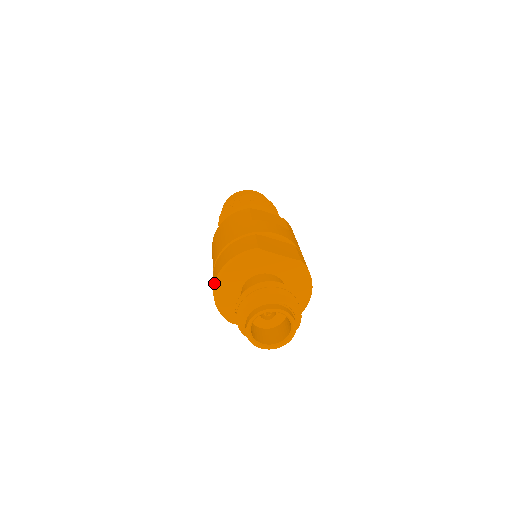
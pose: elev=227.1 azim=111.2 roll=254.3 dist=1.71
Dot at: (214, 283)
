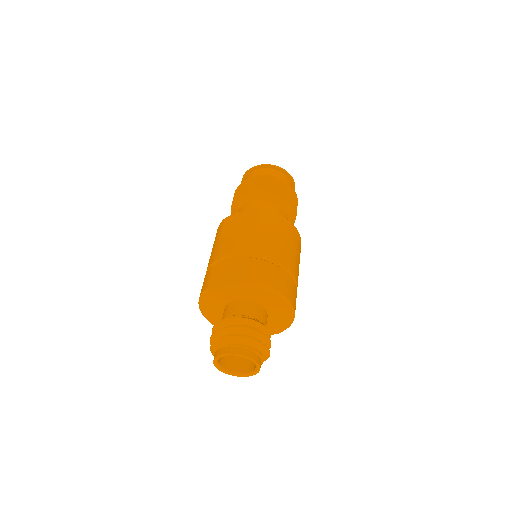
Dot at: occluded
